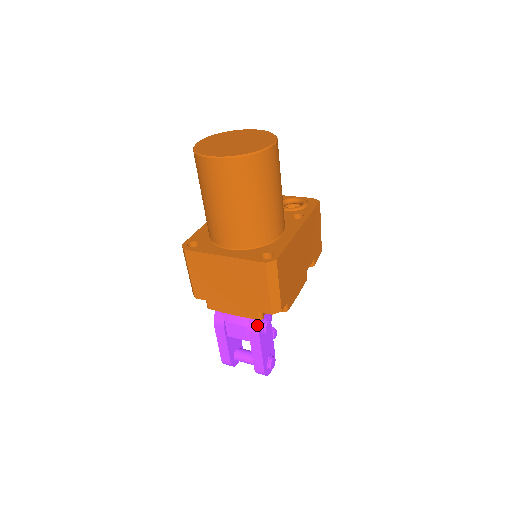
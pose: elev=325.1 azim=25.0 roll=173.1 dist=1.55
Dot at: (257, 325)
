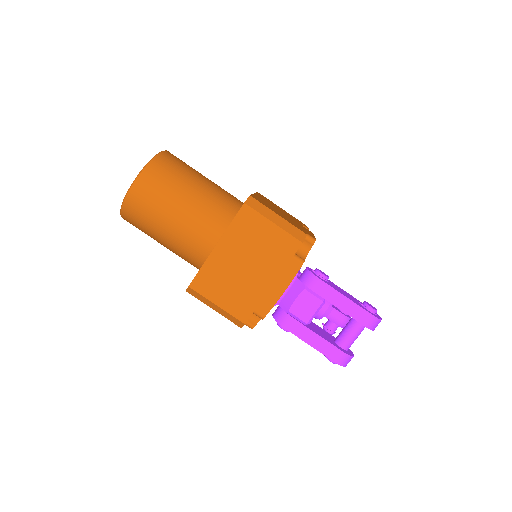
Dot at: (310, 275)
